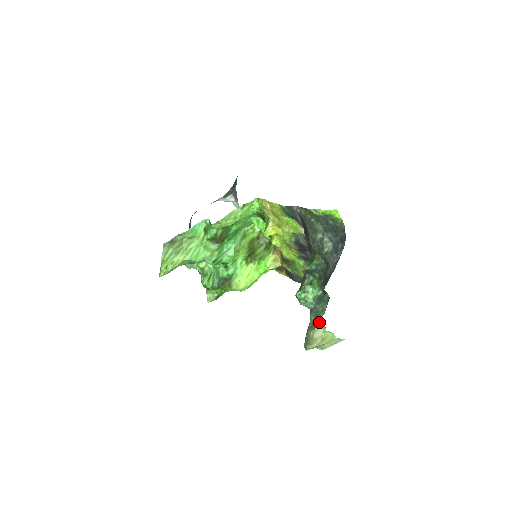
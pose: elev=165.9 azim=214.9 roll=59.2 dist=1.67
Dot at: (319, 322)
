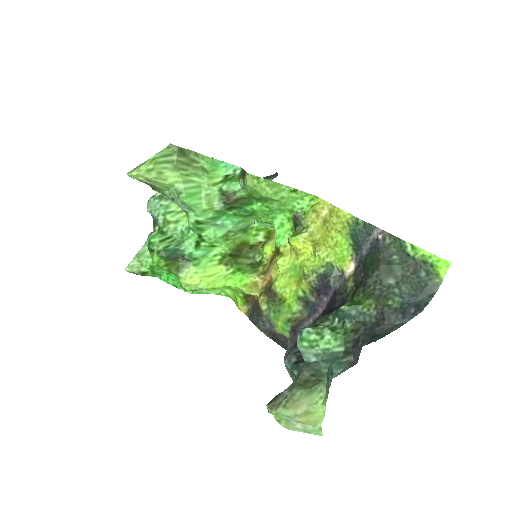
Dot at: (319, 385)
